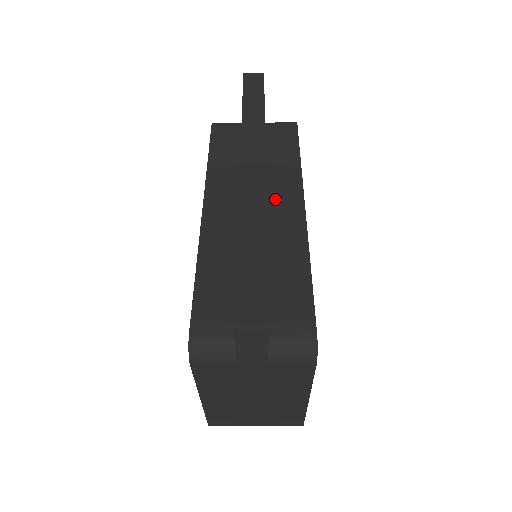
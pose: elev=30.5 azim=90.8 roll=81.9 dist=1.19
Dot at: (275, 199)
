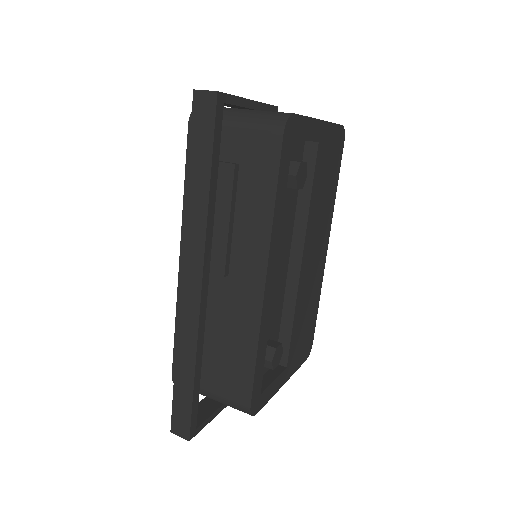
Dot at: (240, 263)
